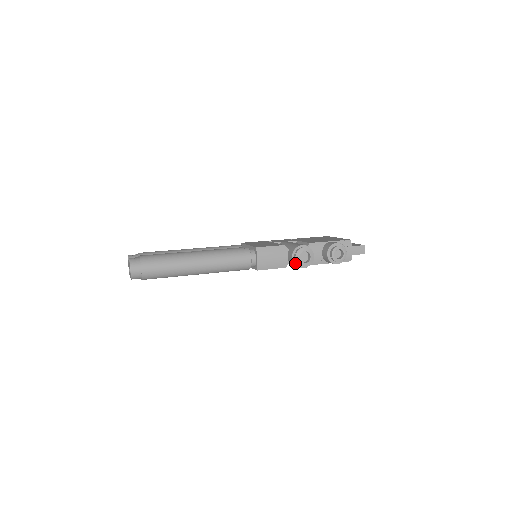
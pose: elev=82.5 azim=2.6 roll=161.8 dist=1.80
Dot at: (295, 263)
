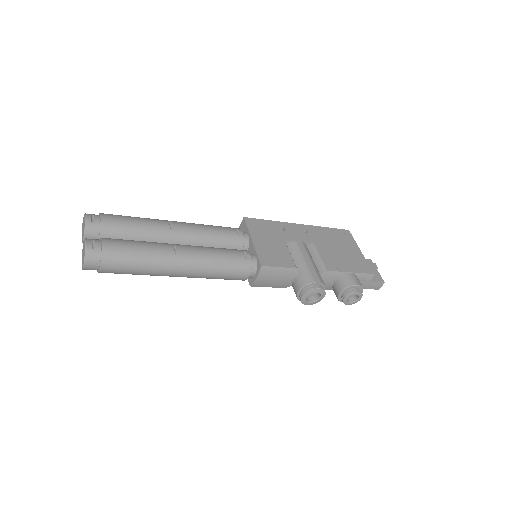
Dot at: (298, 296)
